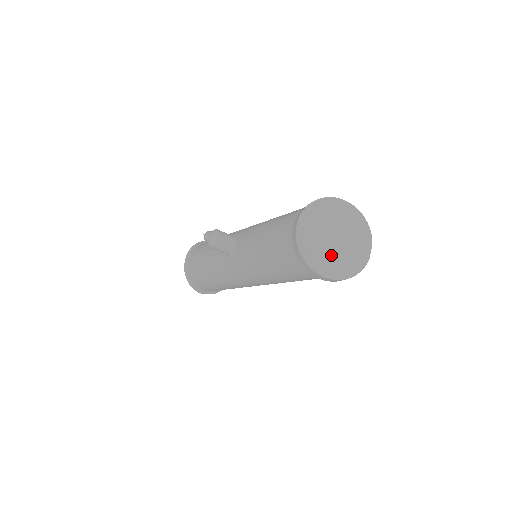
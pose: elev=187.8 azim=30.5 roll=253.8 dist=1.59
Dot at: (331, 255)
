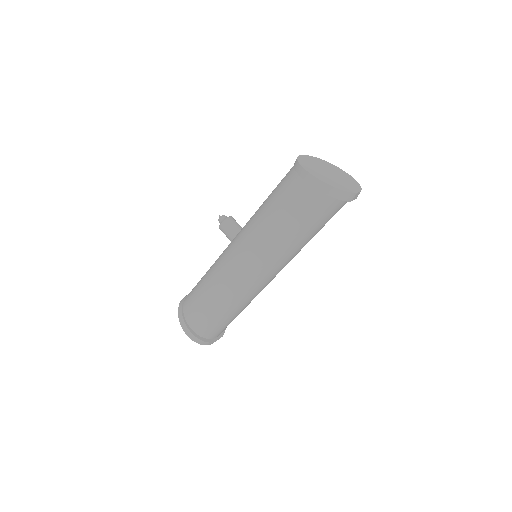
Dot at: (323, 175)
